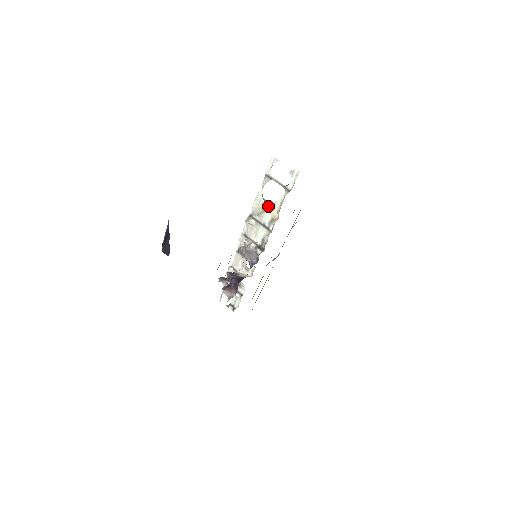
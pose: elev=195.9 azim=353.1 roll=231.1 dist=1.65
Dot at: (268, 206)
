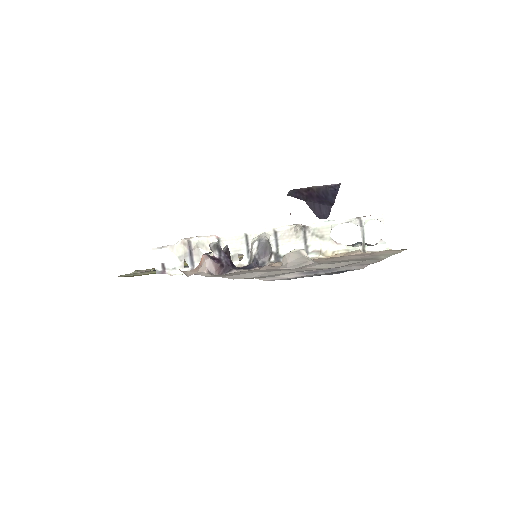
Dot at: (331, 239)
